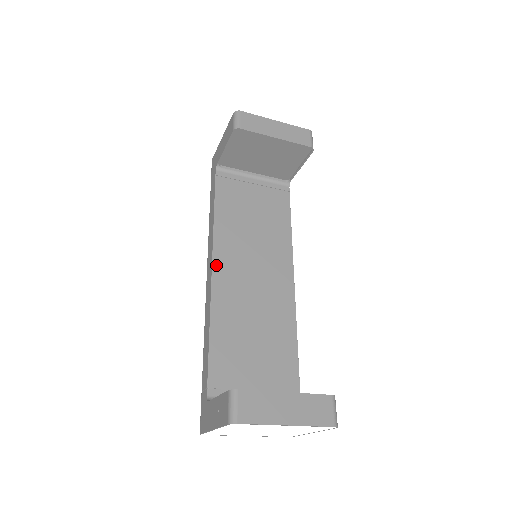
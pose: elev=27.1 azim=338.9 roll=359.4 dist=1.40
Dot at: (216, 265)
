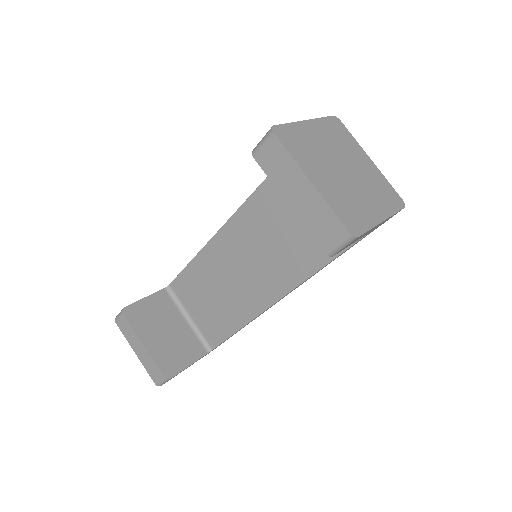
Dot at: (226, 228)
